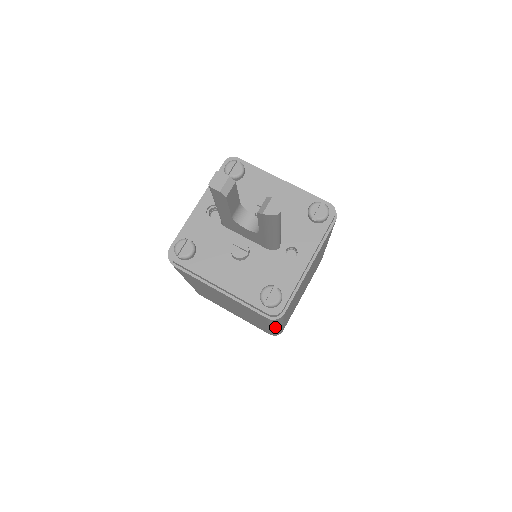
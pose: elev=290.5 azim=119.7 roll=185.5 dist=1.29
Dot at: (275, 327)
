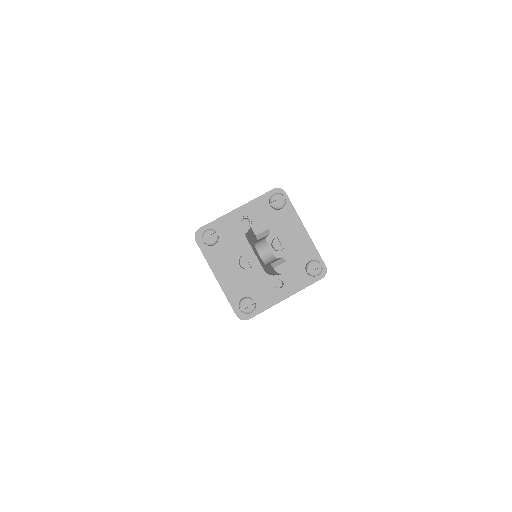
Dot at: occluded
